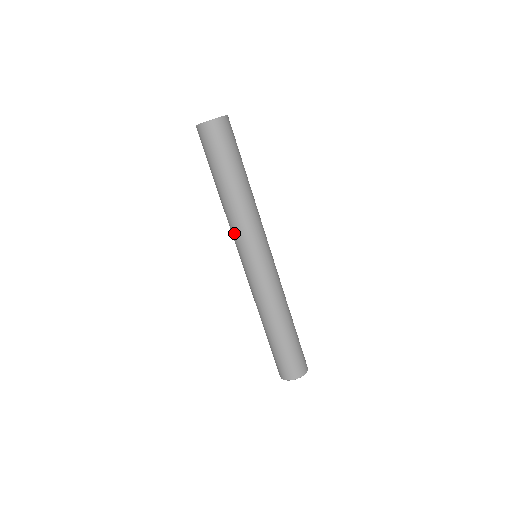
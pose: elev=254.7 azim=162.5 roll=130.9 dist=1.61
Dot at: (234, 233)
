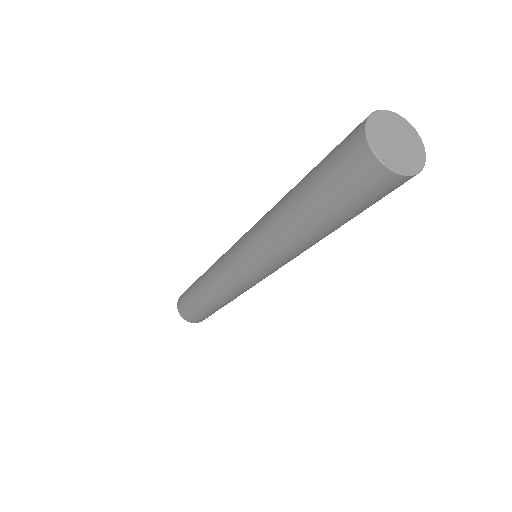
Dot at: (254, 239)
